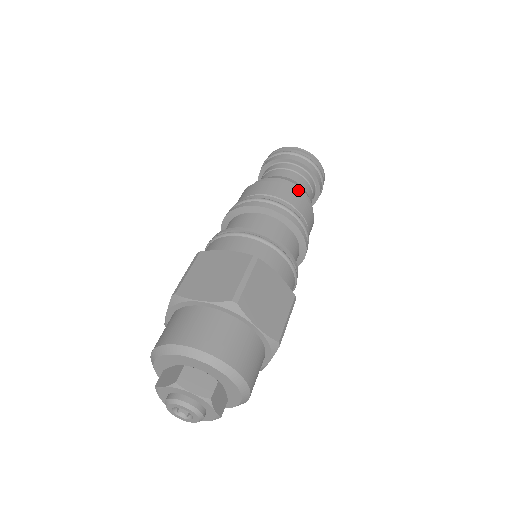
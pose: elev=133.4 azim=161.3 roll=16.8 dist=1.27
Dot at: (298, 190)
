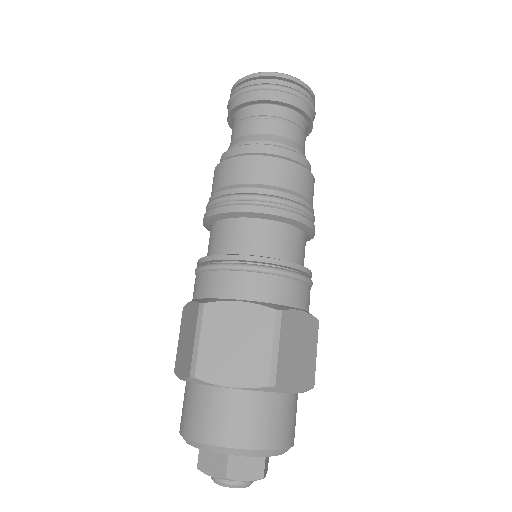
Dot at: (296, 158)
